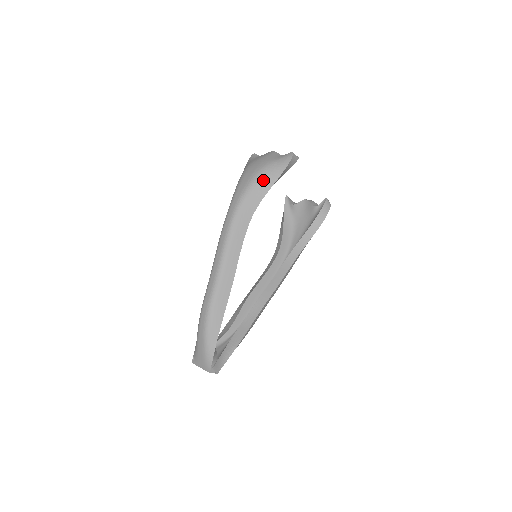
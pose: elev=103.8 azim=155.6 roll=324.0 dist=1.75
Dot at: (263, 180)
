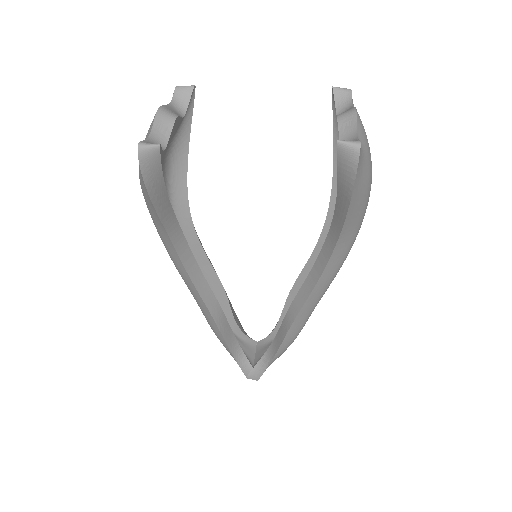
Dot at: (145, 196)
